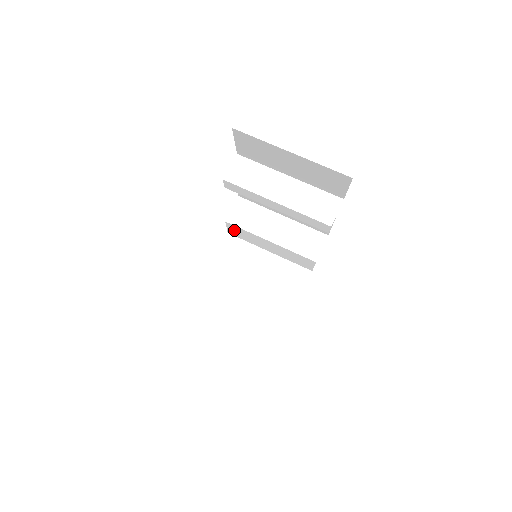
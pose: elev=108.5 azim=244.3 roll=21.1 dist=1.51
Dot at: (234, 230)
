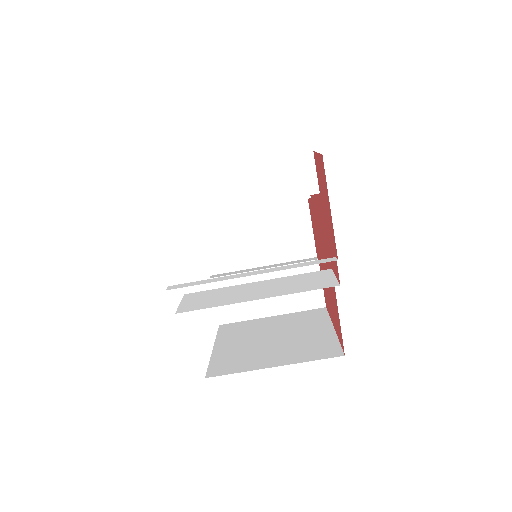
Dot at: occluded
